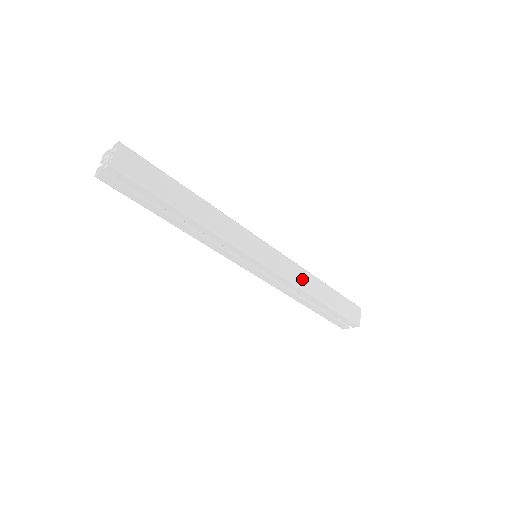
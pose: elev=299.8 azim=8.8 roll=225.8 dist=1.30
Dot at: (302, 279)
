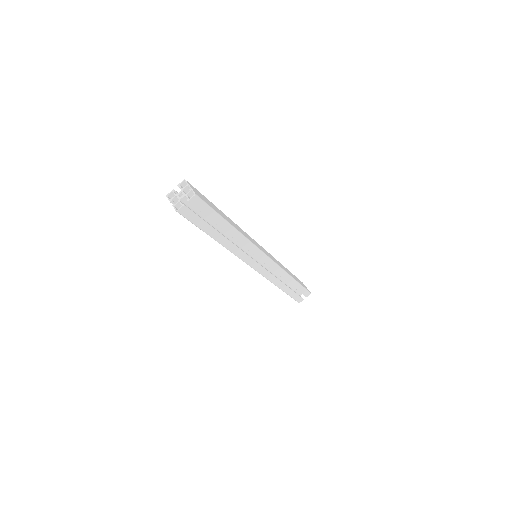
Dot at: (281, 266)
